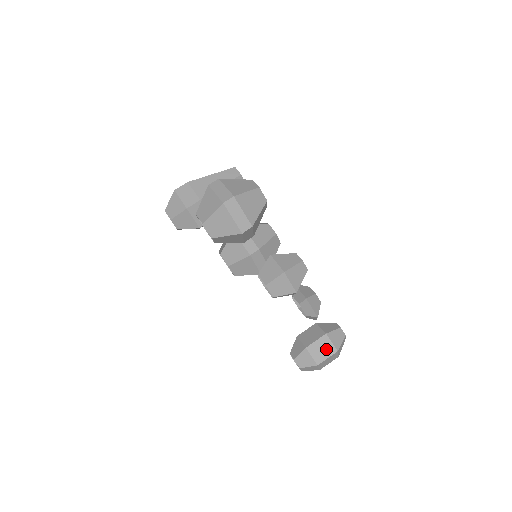
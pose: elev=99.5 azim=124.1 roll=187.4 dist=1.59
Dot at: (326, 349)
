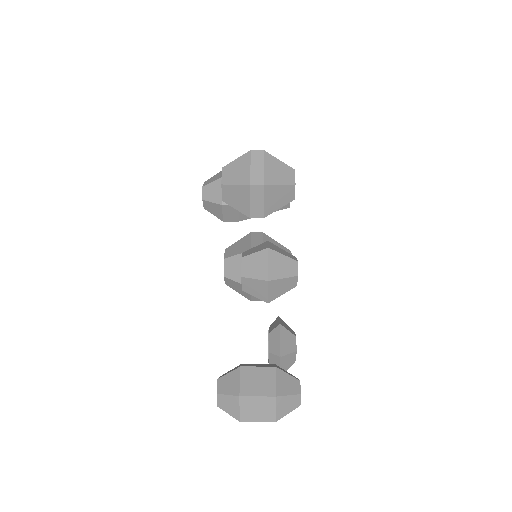
Dot at: (264, 384)
